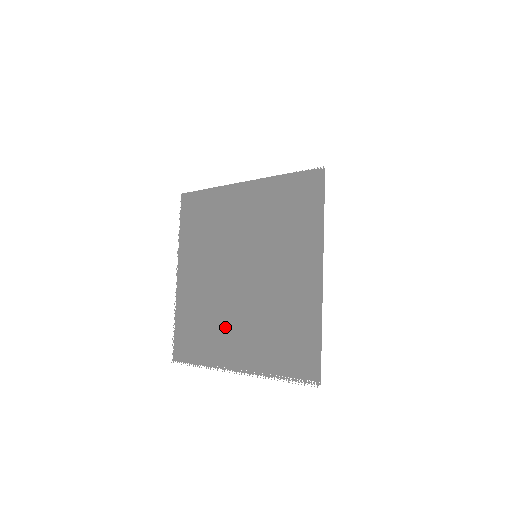
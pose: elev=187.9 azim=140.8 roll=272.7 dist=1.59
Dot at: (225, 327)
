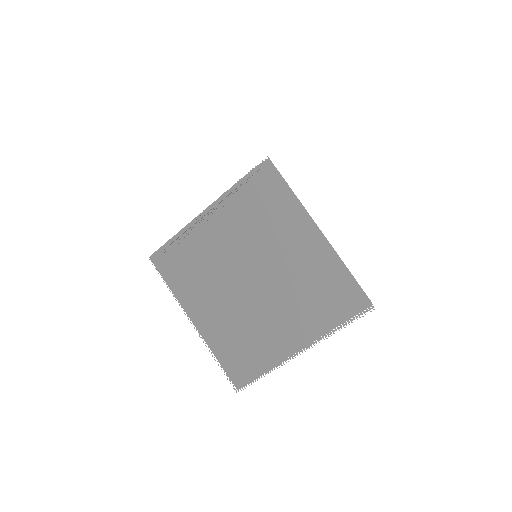
Dot at: (267, 327)
